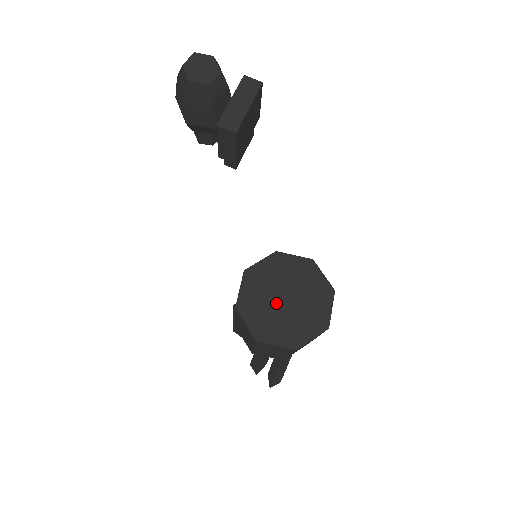
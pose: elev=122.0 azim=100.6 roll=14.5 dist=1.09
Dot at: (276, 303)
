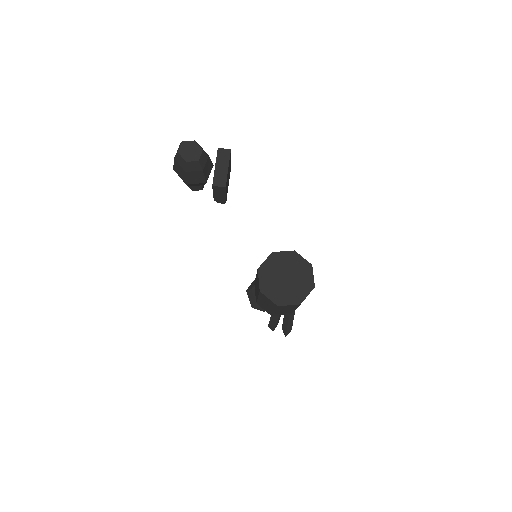
Dot at: (282, 282)
